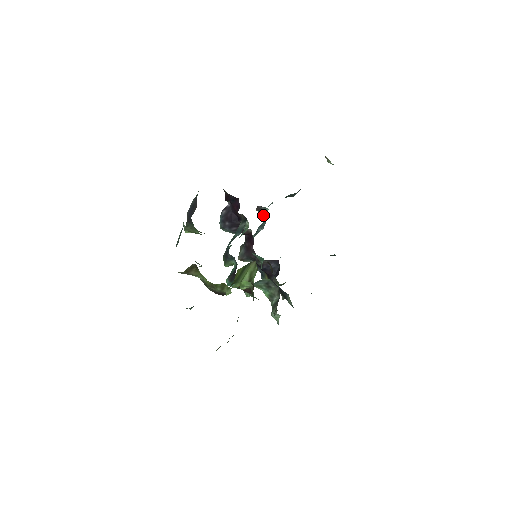
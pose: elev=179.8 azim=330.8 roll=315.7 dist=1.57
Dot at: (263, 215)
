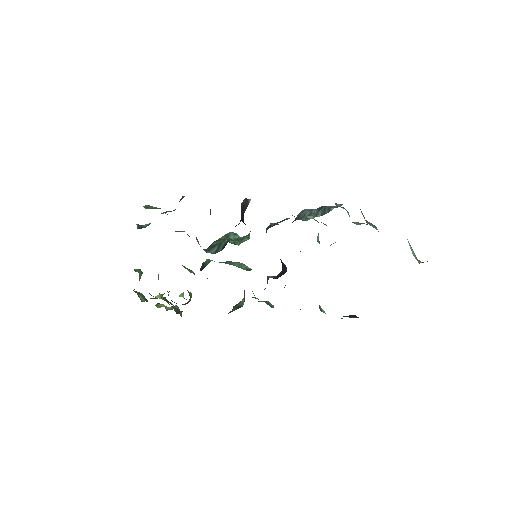
Dot at: (313, 214)
